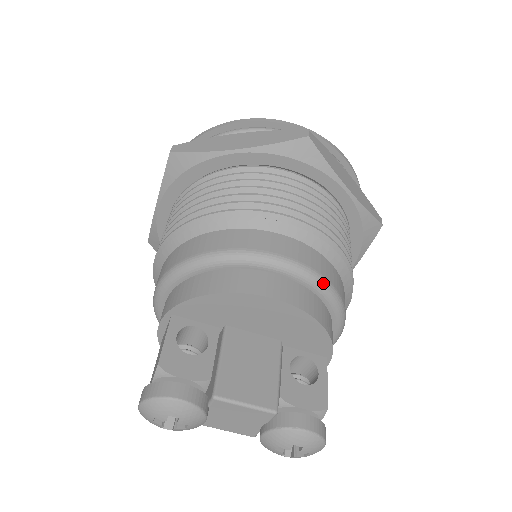
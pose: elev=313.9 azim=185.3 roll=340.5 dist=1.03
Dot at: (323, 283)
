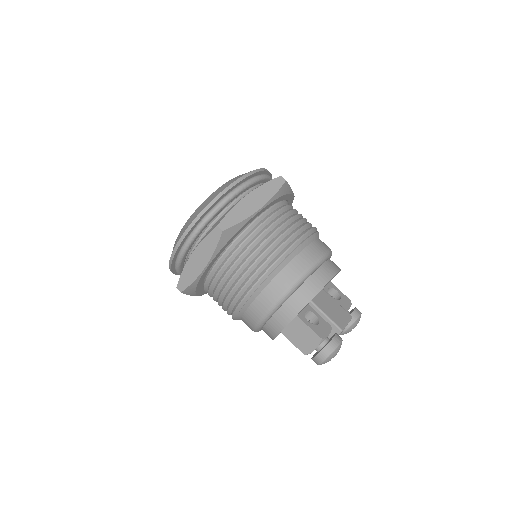
Dot at: occluded
